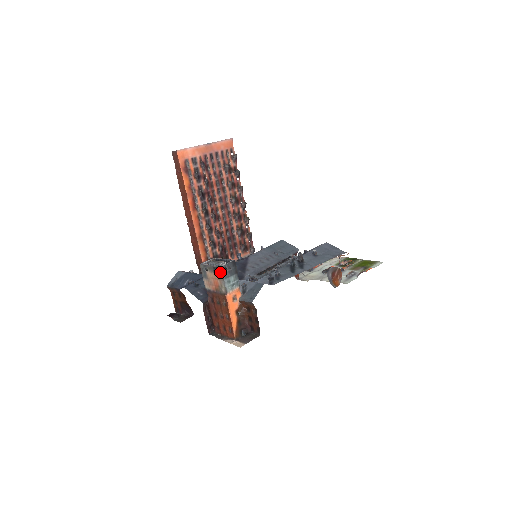
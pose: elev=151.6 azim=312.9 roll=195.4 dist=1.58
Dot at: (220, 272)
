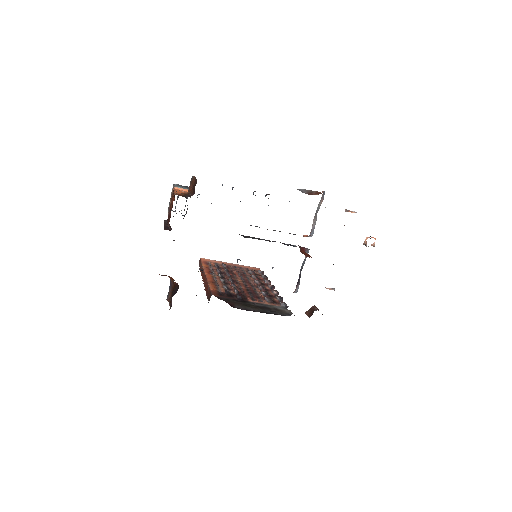
Dot at: occluded
